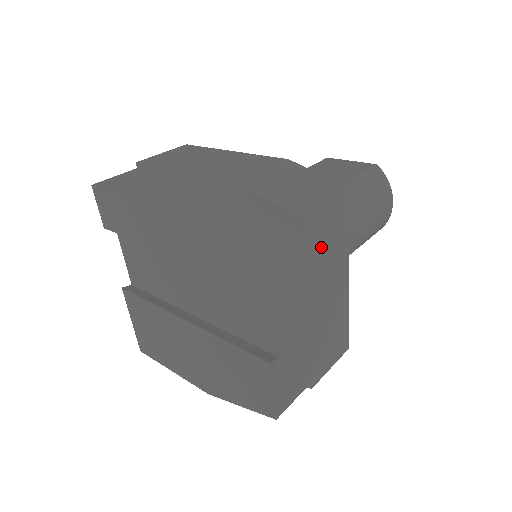
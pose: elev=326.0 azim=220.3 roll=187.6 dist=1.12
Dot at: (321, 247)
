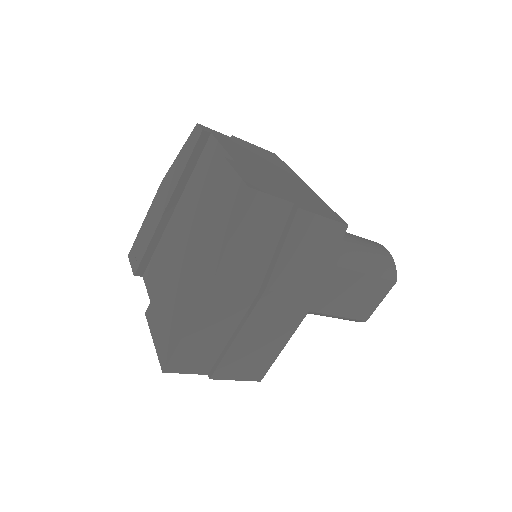
Dot at: (260, 155)
